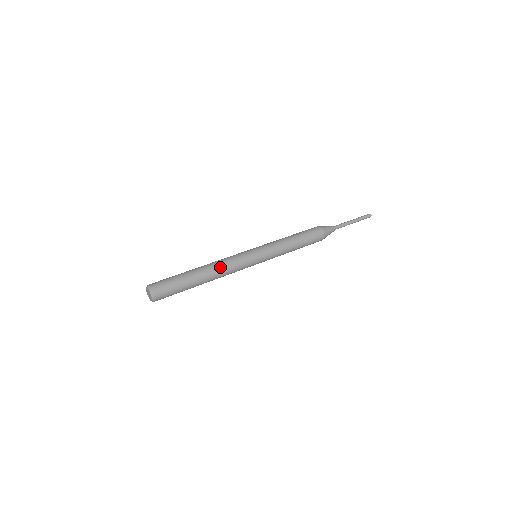
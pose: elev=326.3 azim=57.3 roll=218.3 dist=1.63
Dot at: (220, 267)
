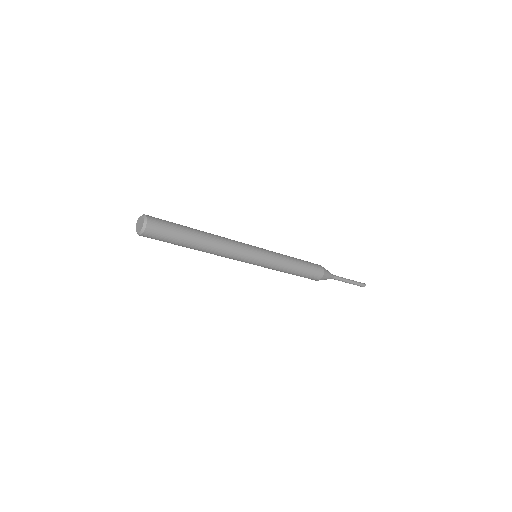
Dot at: (221, 237)
